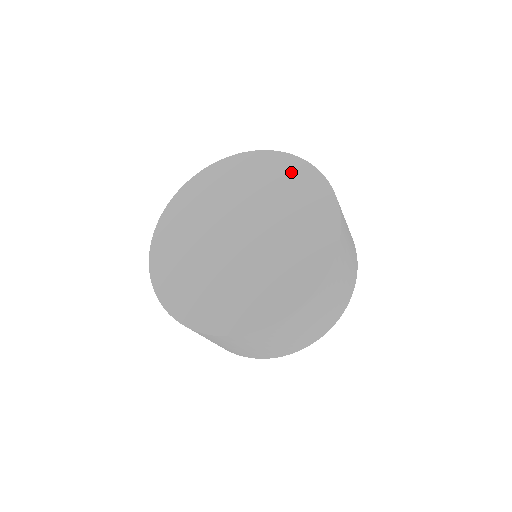
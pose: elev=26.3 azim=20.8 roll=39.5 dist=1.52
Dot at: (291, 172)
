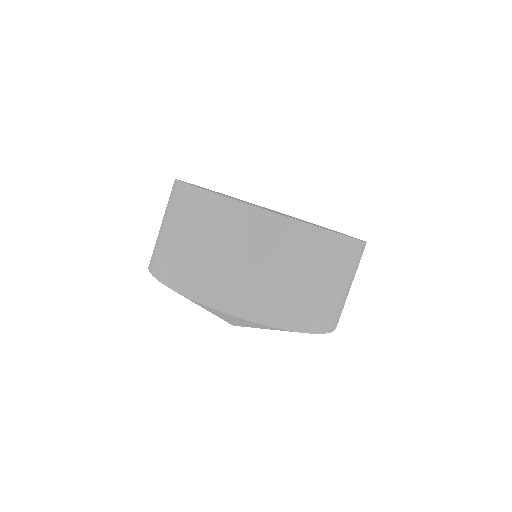
Dot at: (306, 221)
